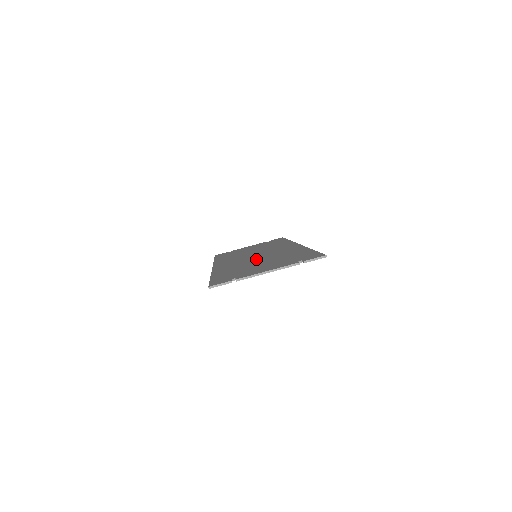
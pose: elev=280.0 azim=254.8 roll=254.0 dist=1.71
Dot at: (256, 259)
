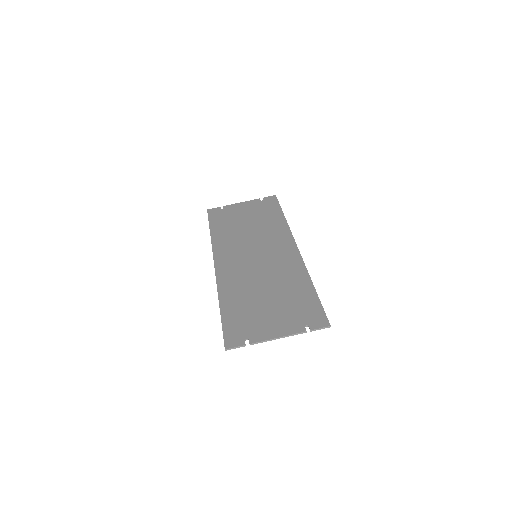
Dot at: (259, 276)
